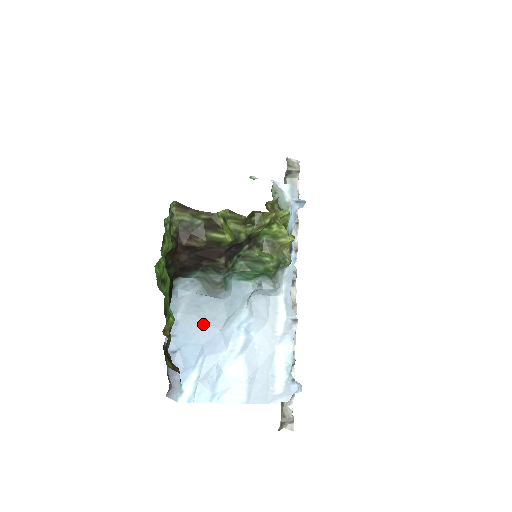
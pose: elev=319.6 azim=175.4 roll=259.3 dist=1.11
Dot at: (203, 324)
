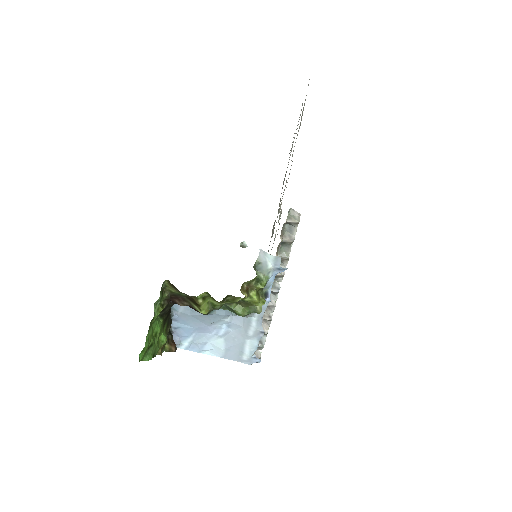
Dot at: (196, 320)
